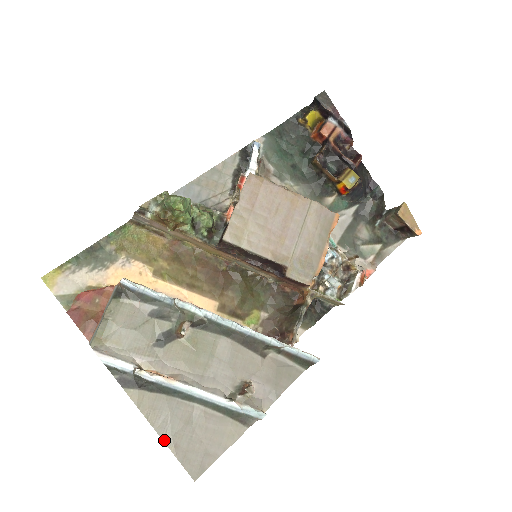
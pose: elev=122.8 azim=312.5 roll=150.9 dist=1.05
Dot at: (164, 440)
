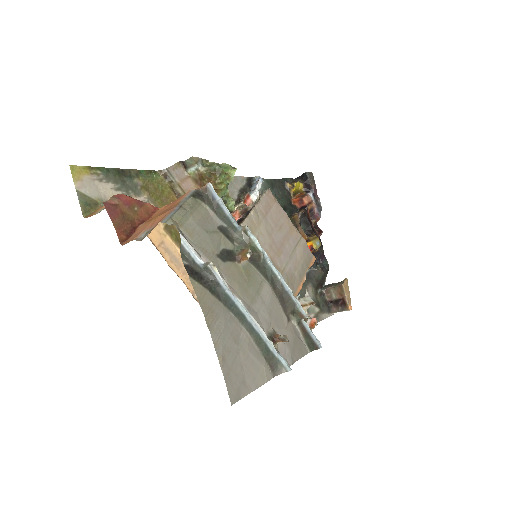
Dot at: (215, 346)
